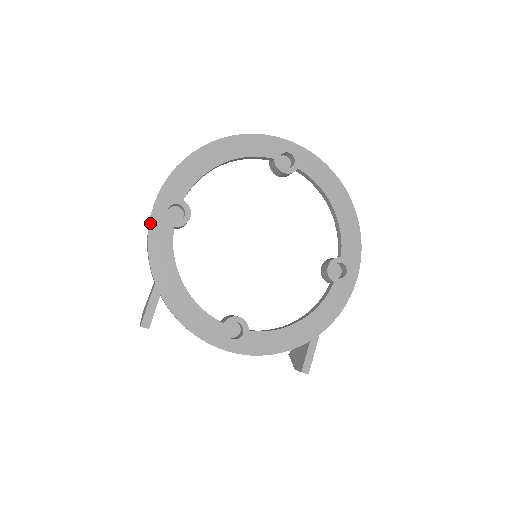
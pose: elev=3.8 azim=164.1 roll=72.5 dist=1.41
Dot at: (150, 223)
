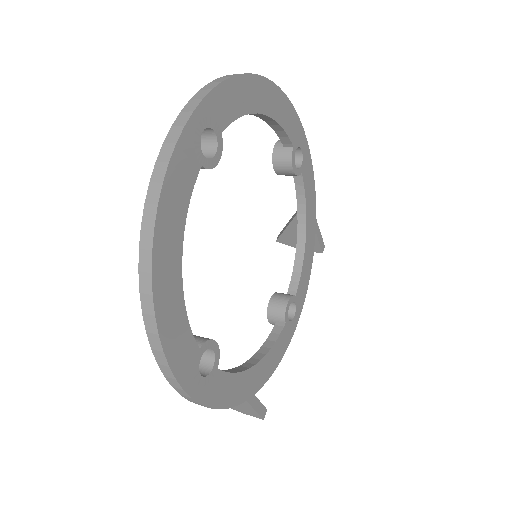
Dot at: (205, 405)
